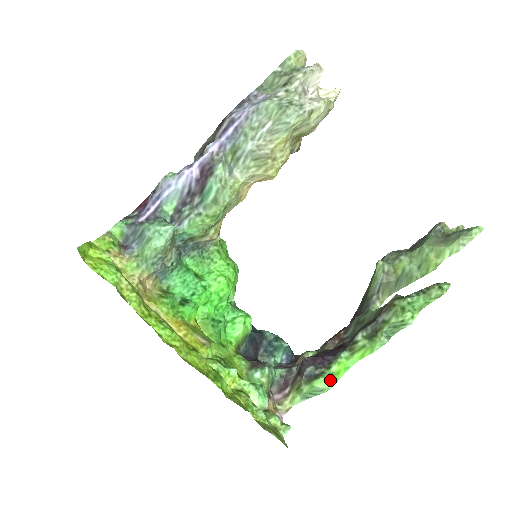
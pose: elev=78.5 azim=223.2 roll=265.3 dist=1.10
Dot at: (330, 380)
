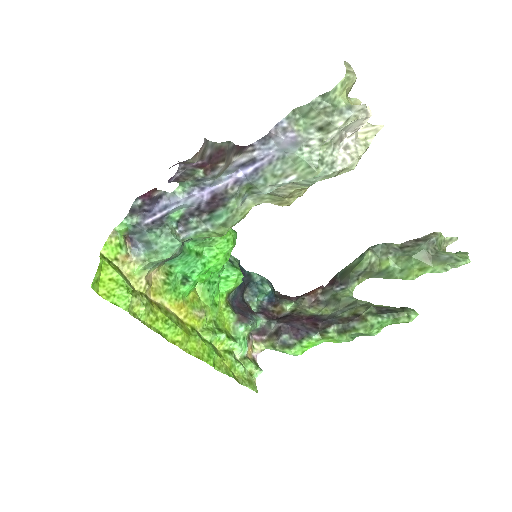
Dot at: (299, 351)
